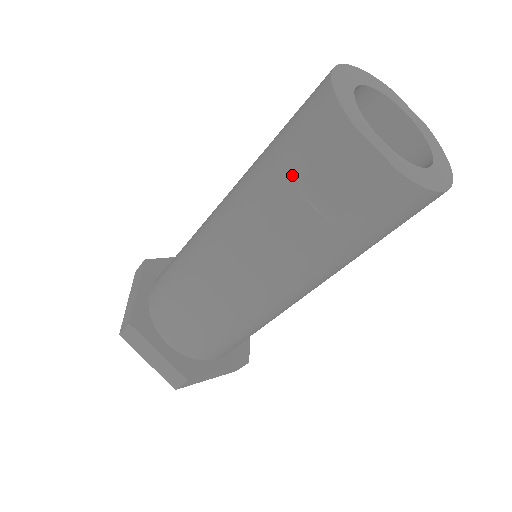
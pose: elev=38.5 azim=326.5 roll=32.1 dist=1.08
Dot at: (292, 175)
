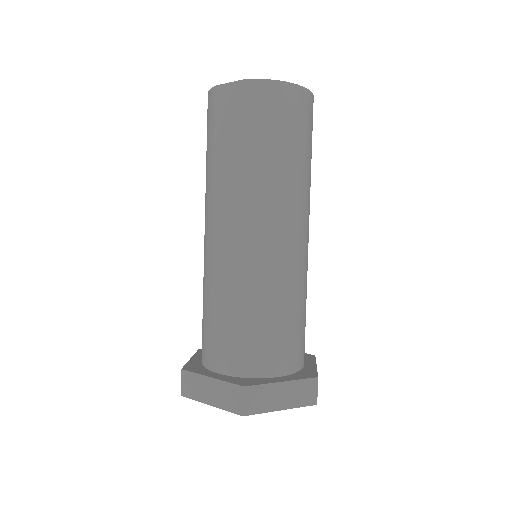
Dot at: (210, 142)
